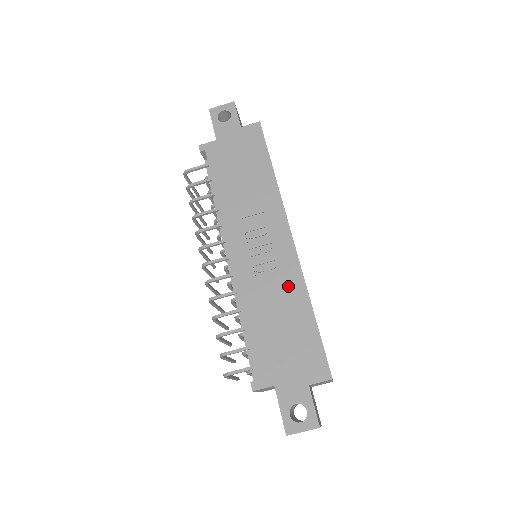
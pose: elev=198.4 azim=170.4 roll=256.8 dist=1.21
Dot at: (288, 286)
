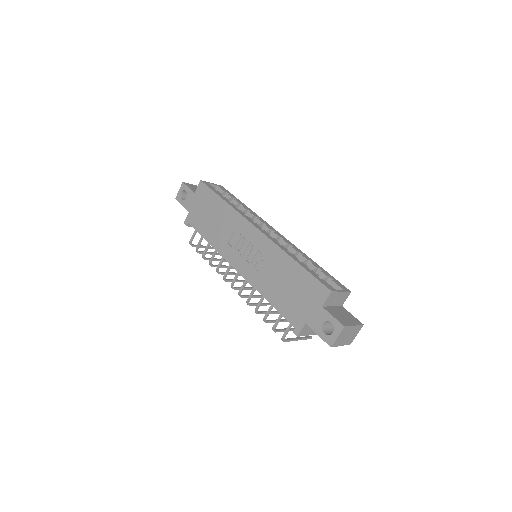
Dot at: (274, 259)
